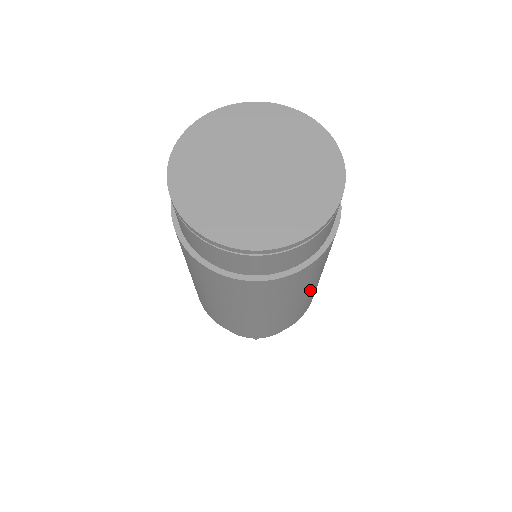
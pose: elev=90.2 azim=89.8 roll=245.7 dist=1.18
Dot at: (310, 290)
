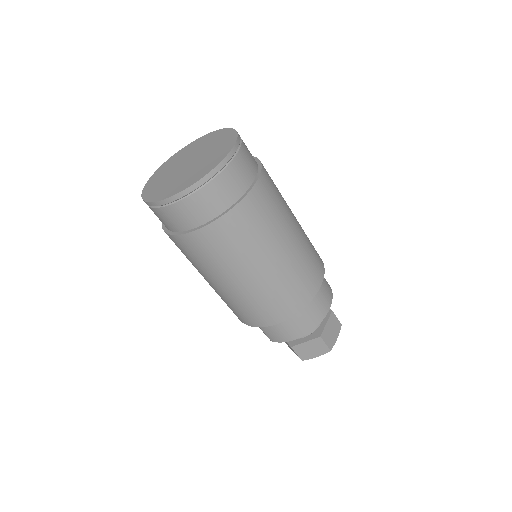
Dot at: (294, 227)
